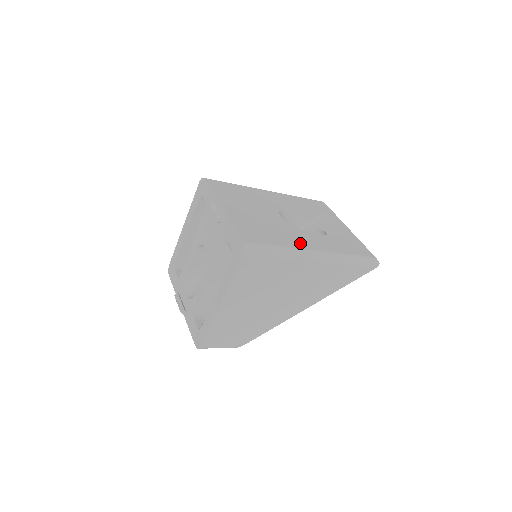
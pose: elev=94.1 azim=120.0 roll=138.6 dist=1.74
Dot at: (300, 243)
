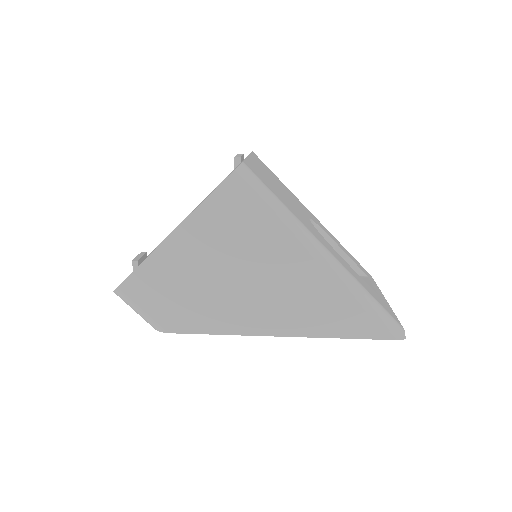
Dot at: (312, 231)
